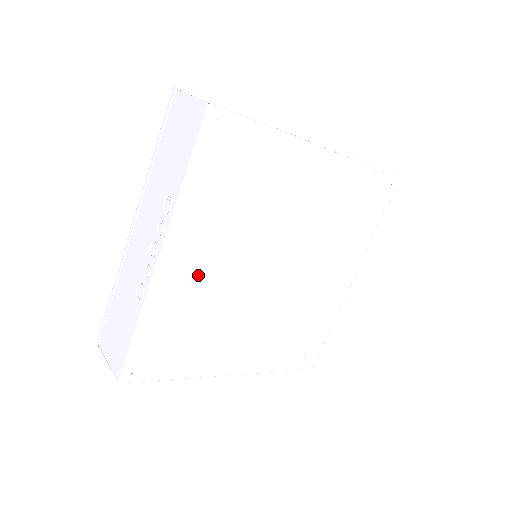
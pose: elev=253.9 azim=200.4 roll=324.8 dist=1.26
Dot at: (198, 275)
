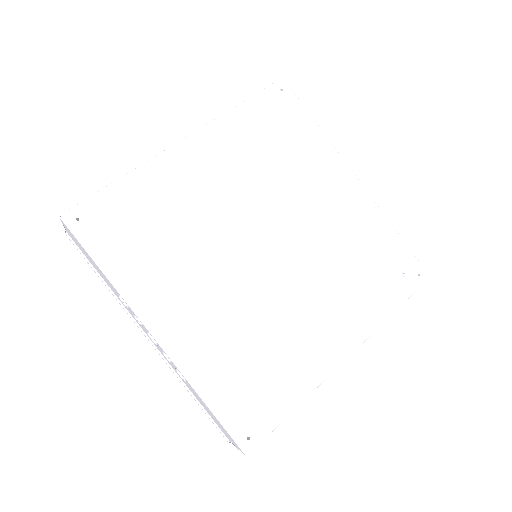
Dot at: (204, 319)
